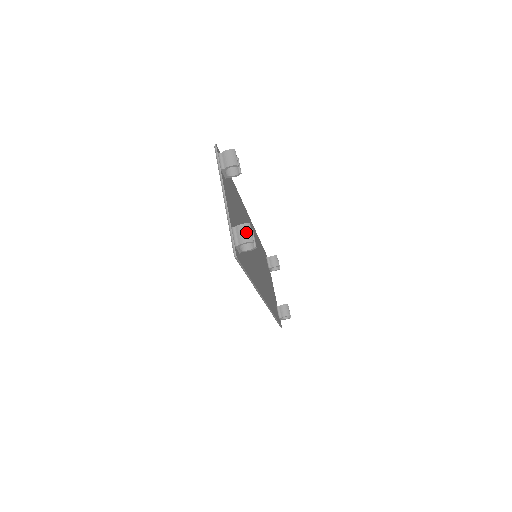
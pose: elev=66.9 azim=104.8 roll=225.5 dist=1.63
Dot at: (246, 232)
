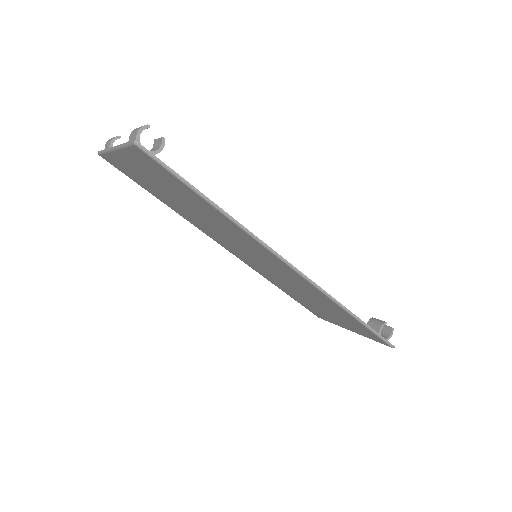
Dot at: (137, 129)
